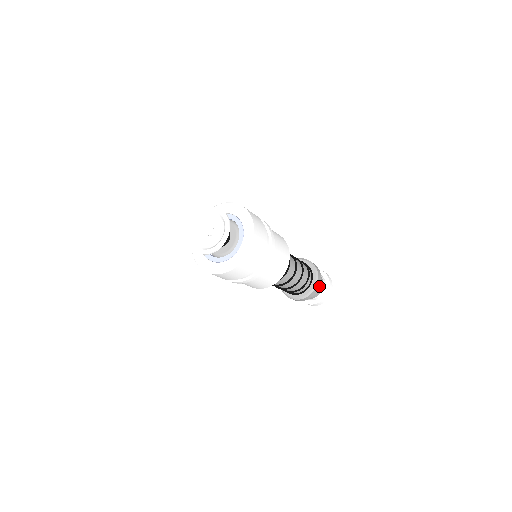
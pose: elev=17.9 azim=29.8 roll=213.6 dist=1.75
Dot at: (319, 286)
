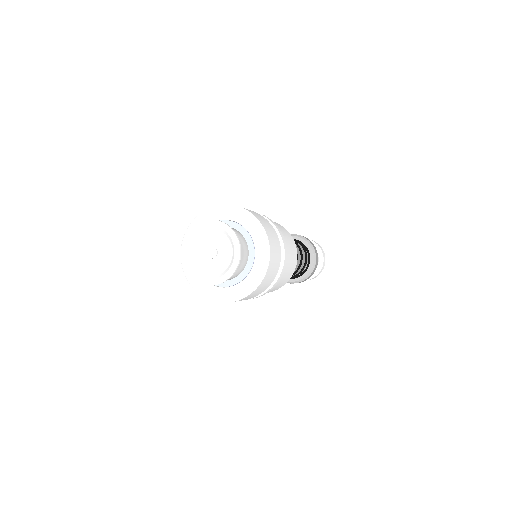
Dot at: (313, 245)
